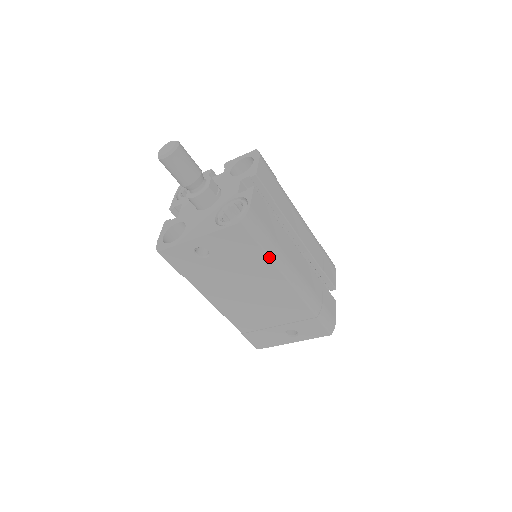
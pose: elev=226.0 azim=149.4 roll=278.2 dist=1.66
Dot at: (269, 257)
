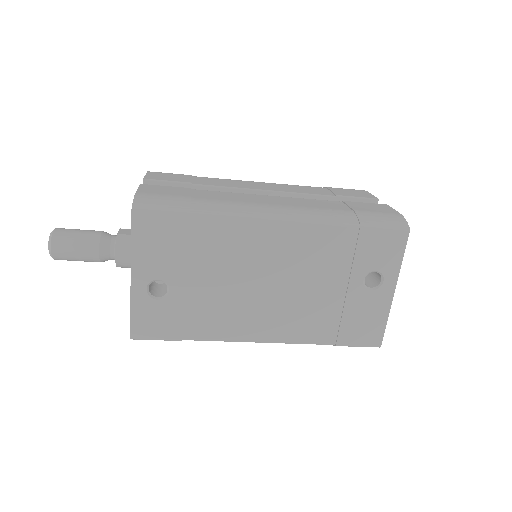
Dot at: (210, 215)
